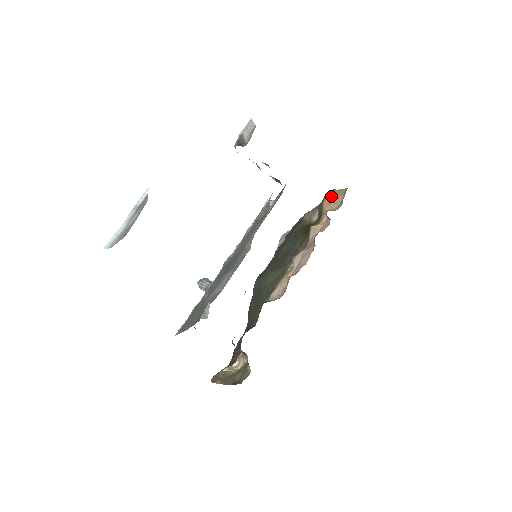
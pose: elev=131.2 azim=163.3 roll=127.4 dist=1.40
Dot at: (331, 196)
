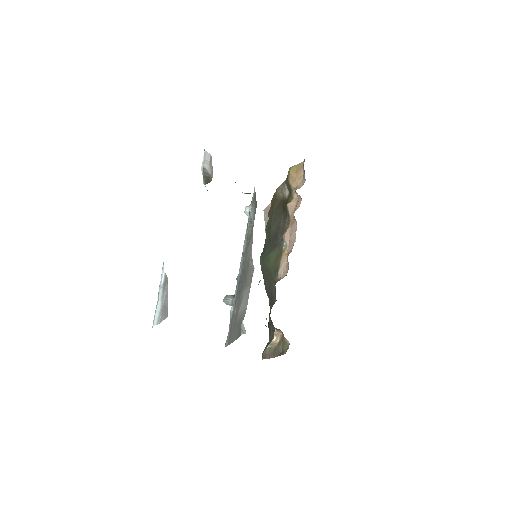
Dot at: (293, 173)
